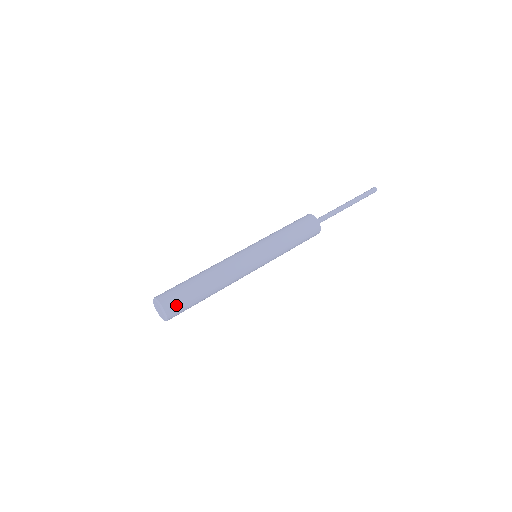
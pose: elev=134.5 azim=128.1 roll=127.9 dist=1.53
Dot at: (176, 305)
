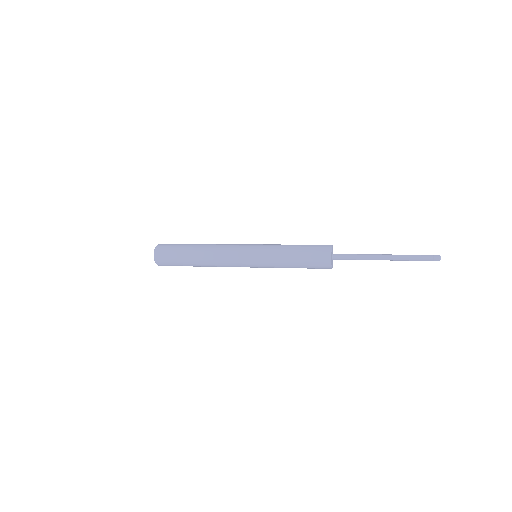
Dot at: (167, 246)
